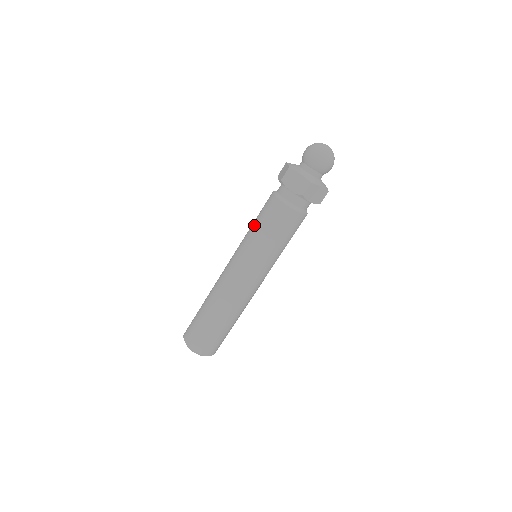
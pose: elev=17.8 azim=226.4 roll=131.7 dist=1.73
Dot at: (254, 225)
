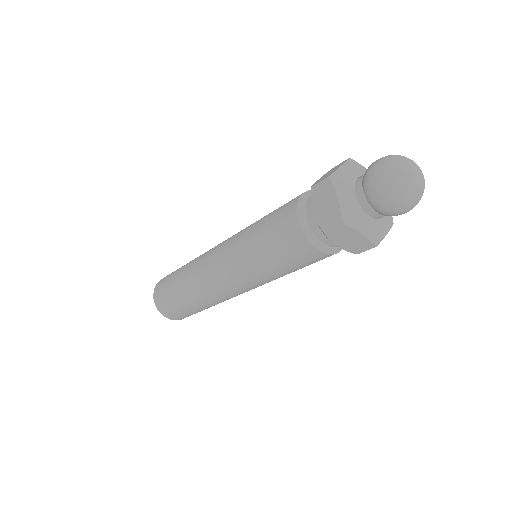
Dot at: (262, 251)
